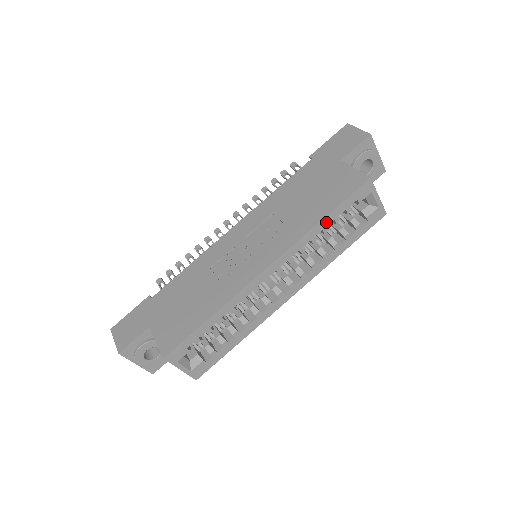
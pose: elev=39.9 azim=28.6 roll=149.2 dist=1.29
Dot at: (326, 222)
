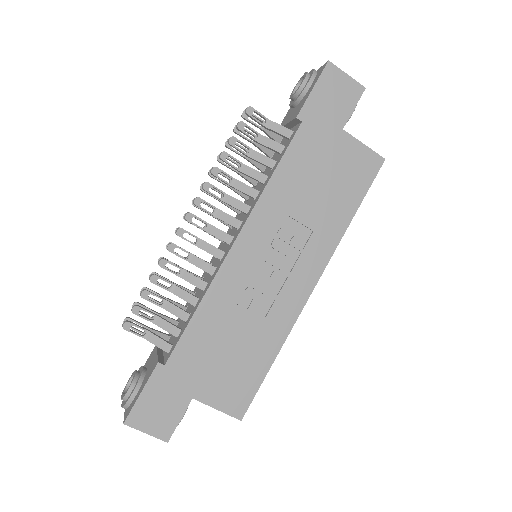
Dot at: (350, 217)
